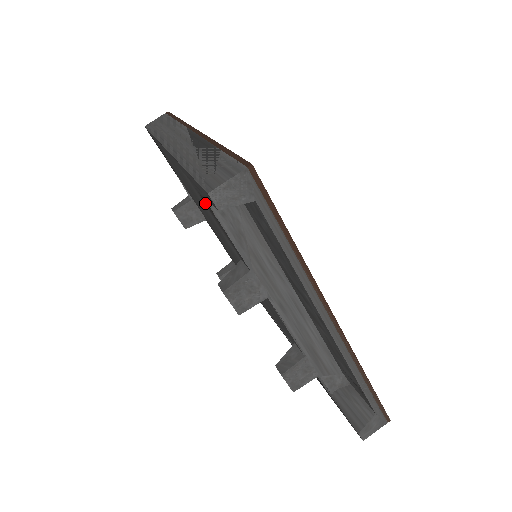
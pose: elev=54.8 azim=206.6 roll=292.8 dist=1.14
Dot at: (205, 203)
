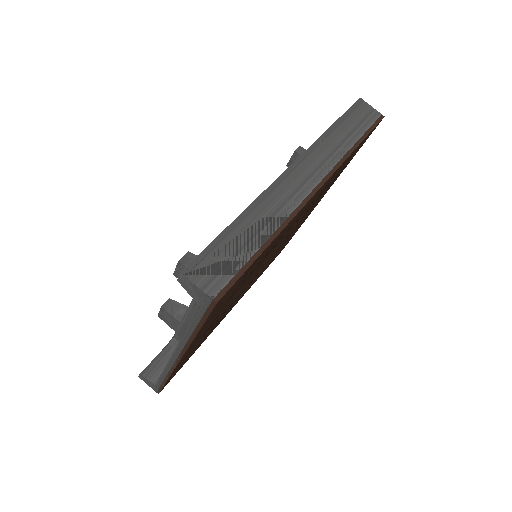
Dot at: occluded
